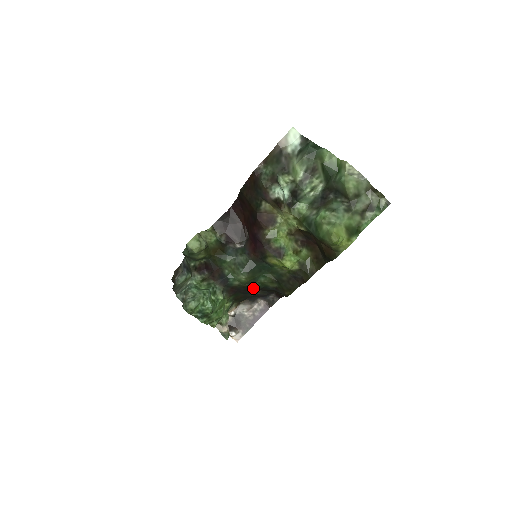
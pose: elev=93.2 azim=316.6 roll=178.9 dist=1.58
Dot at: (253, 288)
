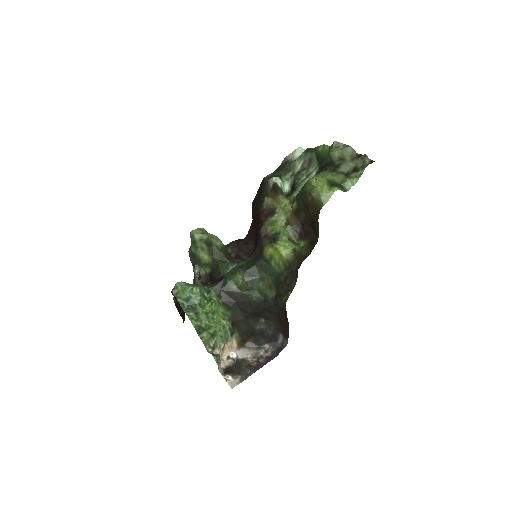
Dot at: (252, 300)
